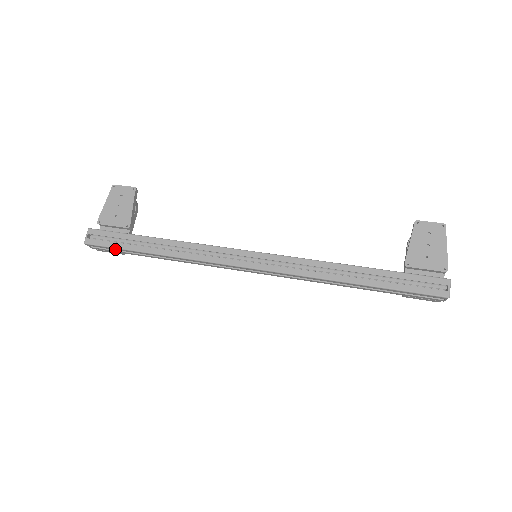
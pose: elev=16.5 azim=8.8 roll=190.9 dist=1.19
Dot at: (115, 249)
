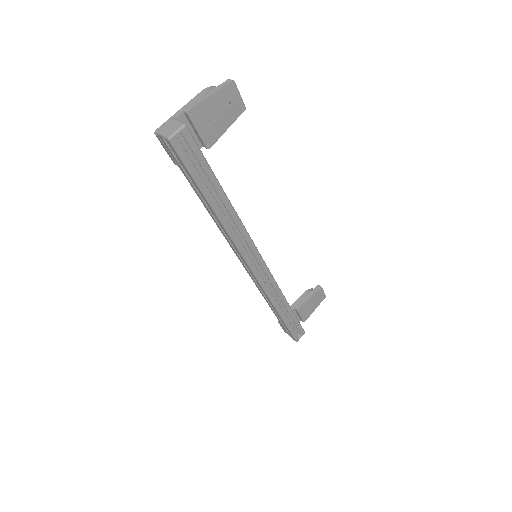
Dot at: (187, 171)
